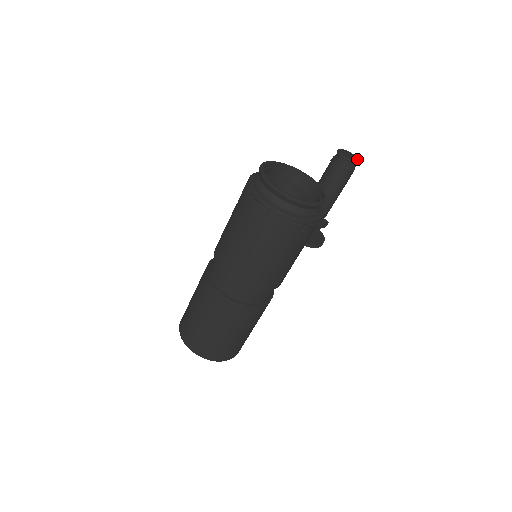
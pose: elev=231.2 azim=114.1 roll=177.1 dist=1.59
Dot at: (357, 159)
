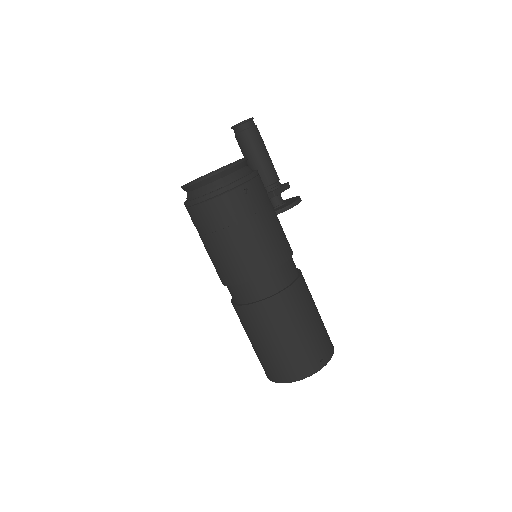
Dot at: occluded
